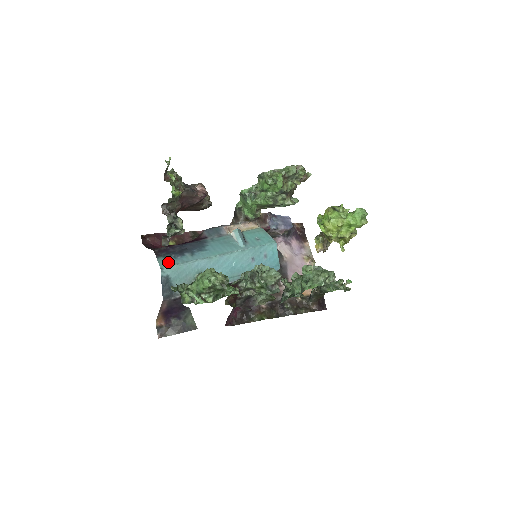
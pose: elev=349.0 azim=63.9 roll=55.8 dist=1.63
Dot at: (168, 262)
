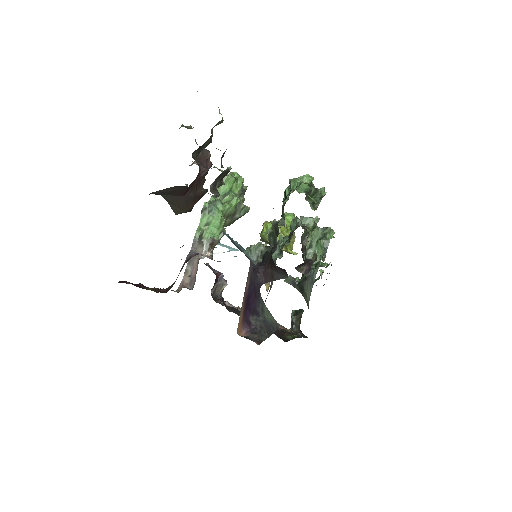
Dot at: occluded
